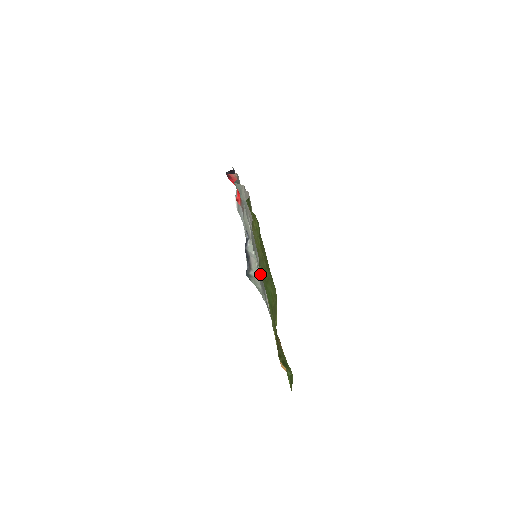
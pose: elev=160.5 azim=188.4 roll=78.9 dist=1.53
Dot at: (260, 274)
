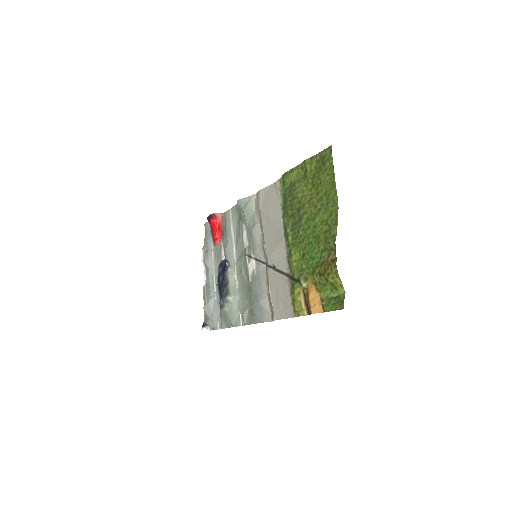
Dot at: (247, 287)
